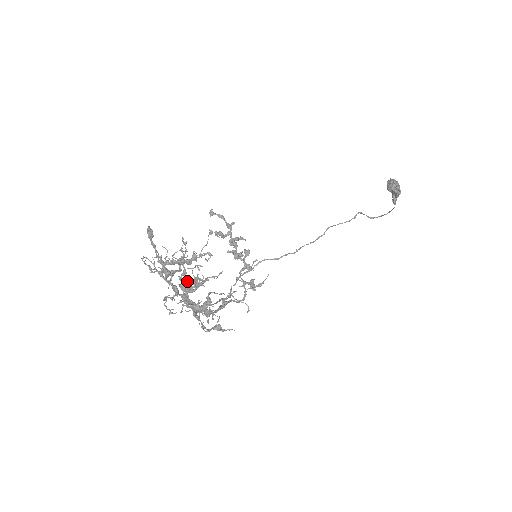
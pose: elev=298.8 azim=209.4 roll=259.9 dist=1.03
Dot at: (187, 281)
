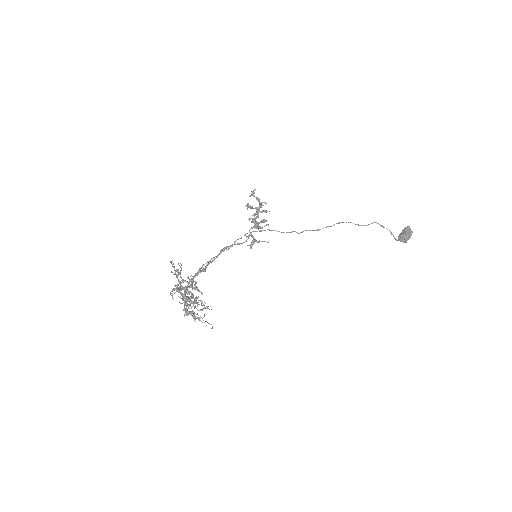
Dot at: (189, 292)
